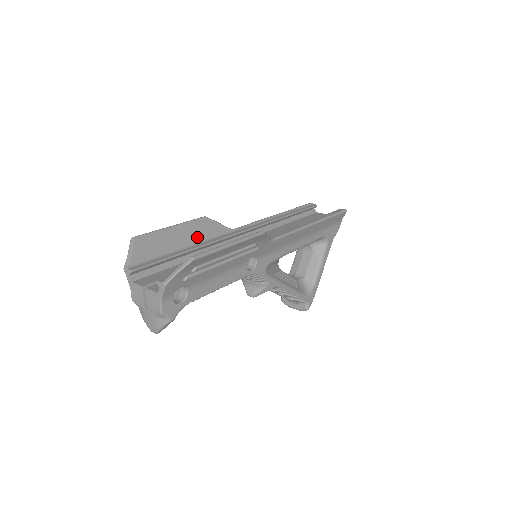
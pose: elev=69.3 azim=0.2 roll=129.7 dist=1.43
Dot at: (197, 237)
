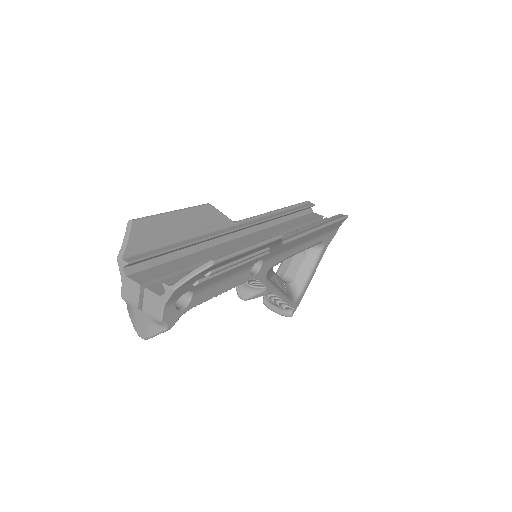
Dot at: (199, 227)
